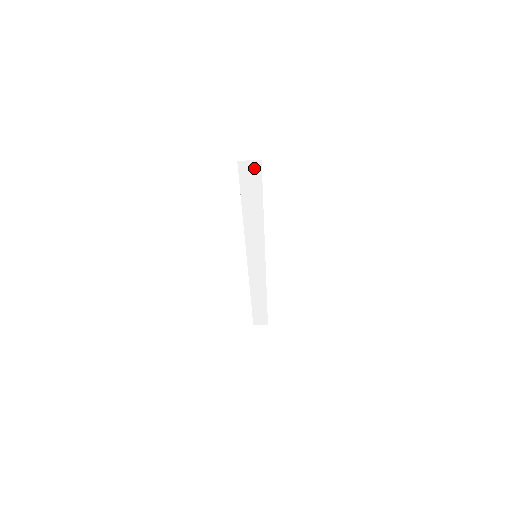
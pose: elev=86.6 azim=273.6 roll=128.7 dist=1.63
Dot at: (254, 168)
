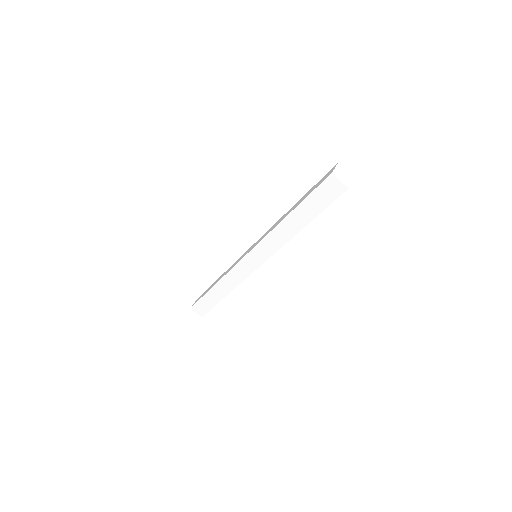
Dot at: (336, 189)
